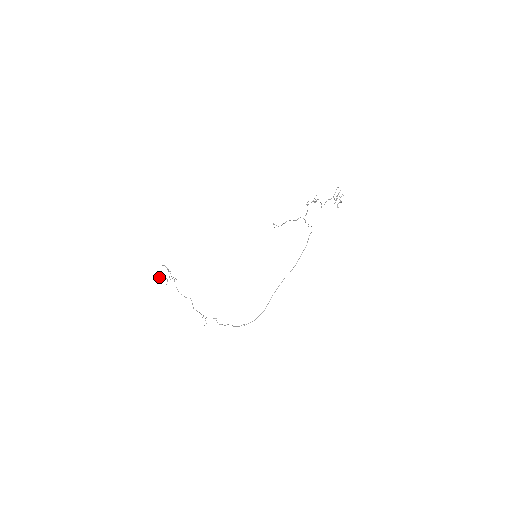
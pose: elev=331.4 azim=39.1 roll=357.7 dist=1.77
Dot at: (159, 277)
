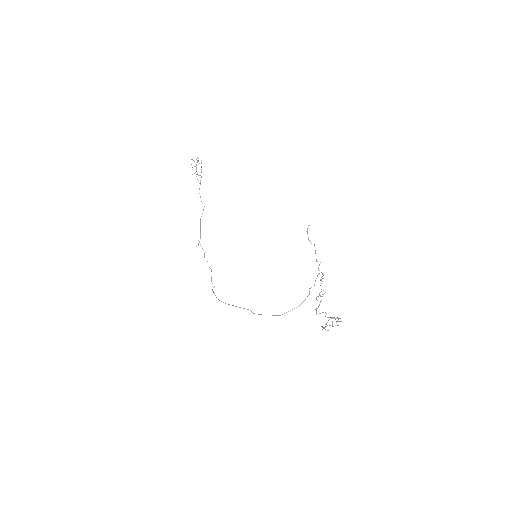
Dot at: (192, 159)
